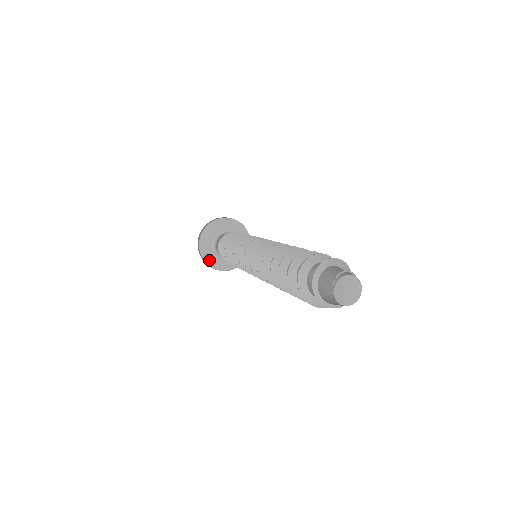
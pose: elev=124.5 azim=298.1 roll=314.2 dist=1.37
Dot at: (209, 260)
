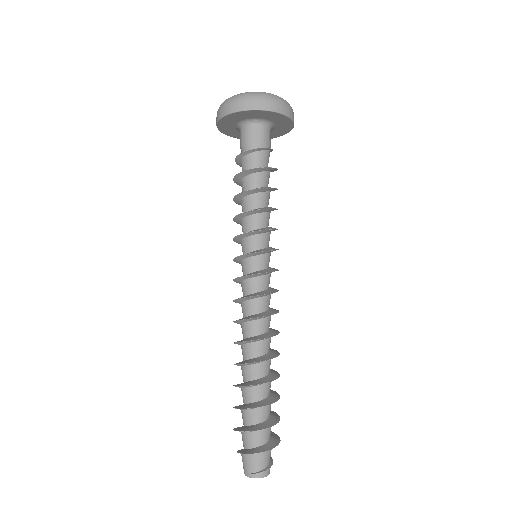
Dot at: (226, 131)
